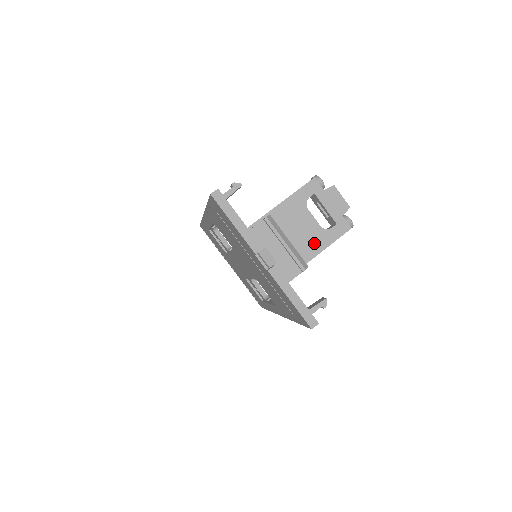
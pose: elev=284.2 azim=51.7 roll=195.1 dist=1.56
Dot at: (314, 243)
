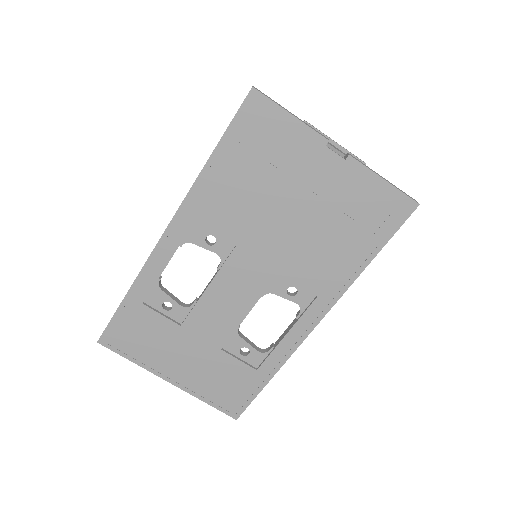
Dot at: occluded
